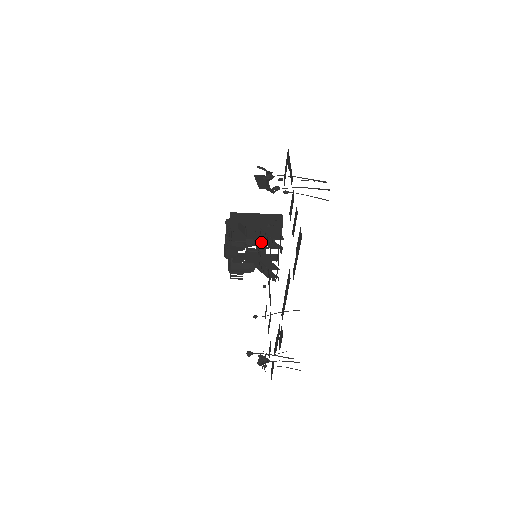
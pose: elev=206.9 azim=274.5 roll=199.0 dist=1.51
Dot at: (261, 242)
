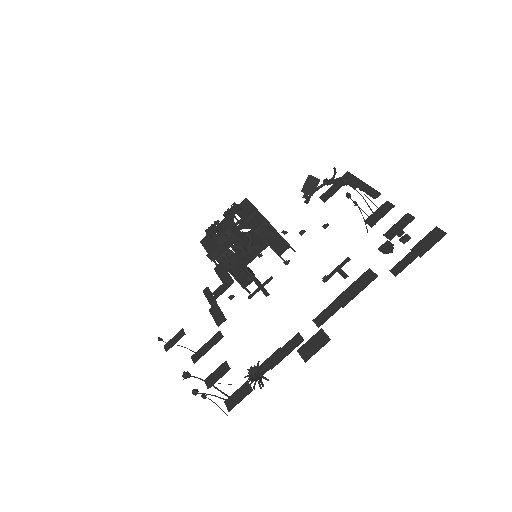
Dot at: (261, 245)
